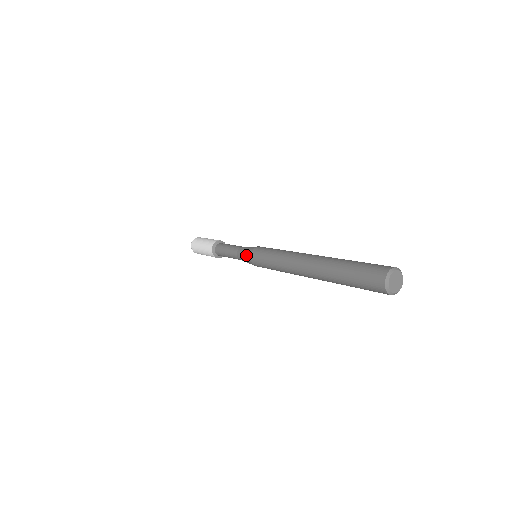
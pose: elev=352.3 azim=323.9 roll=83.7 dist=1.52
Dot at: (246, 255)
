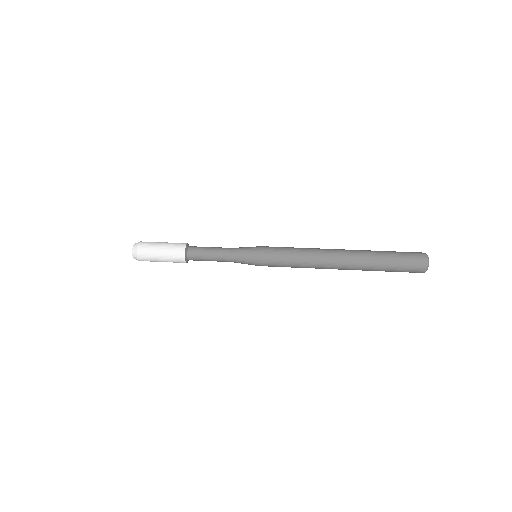
Dot at: (251, 259)
